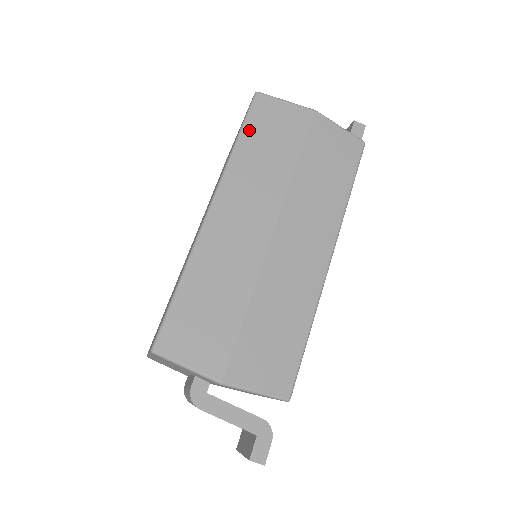
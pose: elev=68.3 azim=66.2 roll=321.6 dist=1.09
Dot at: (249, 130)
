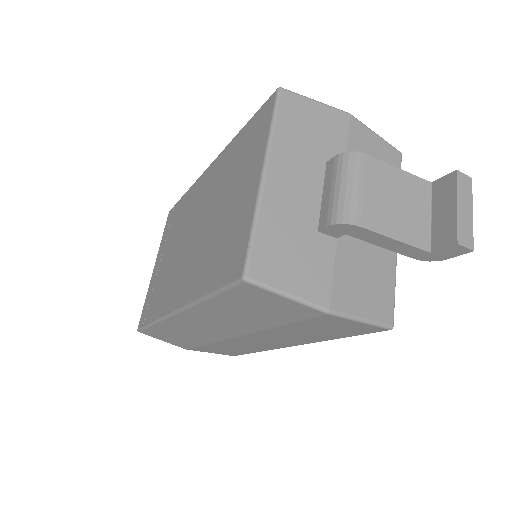
Dot at: (224, 298)
